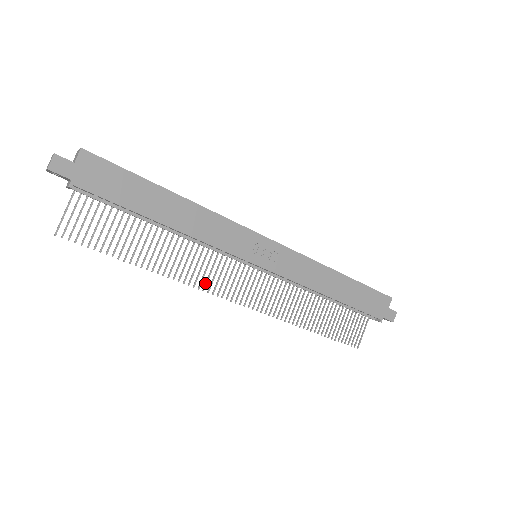
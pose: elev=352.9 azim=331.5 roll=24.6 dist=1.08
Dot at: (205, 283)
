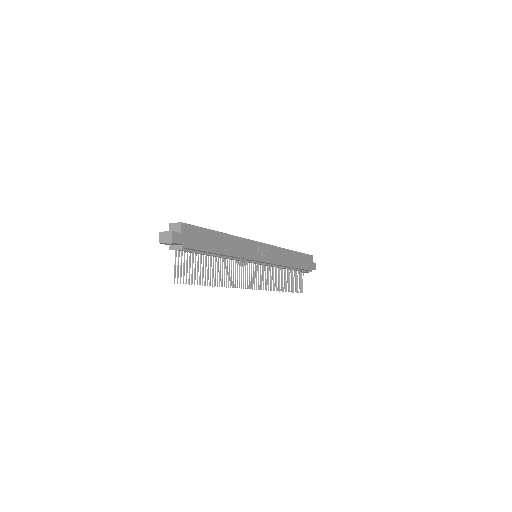
Dot at: (239, 283)
